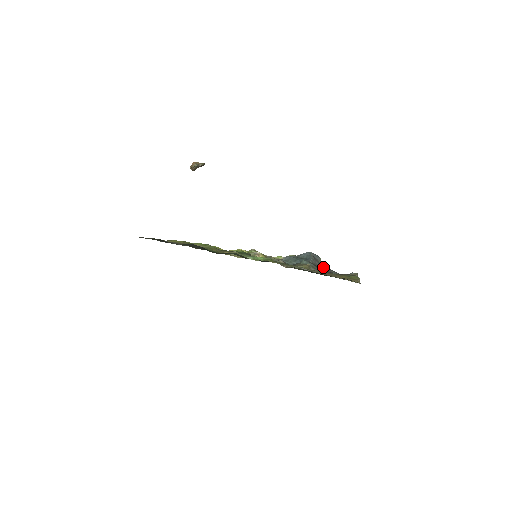
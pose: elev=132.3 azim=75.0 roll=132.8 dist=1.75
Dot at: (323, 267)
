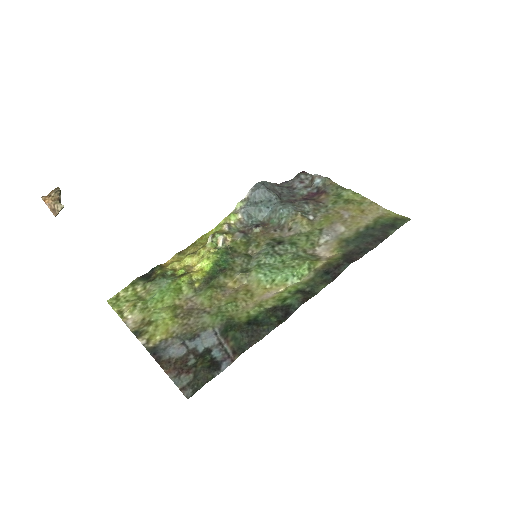
Dot at: (282, 191)
